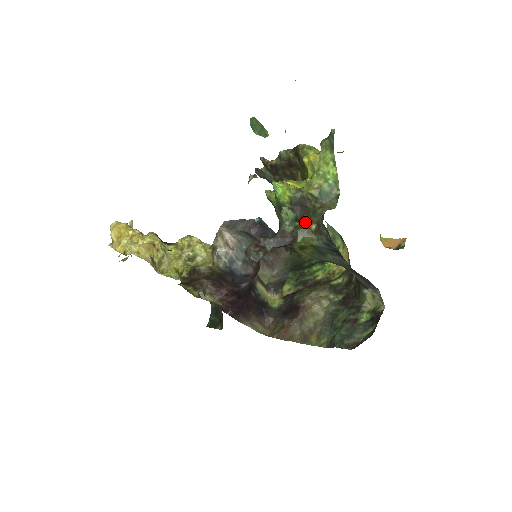
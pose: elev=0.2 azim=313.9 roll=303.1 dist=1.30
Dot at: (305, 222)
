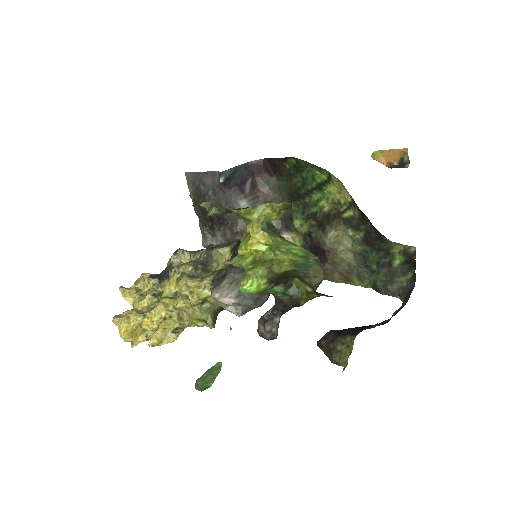
Dot at: (296, 282)
